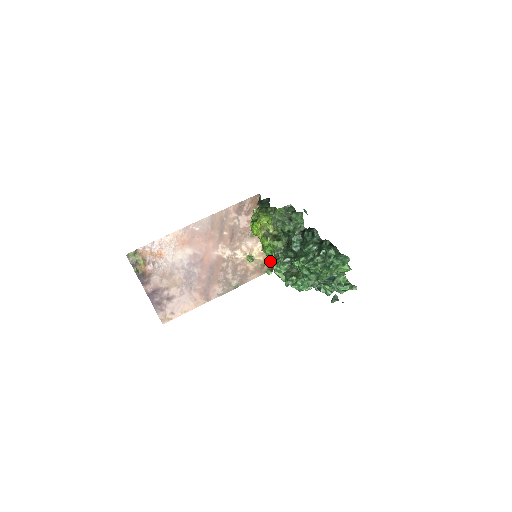
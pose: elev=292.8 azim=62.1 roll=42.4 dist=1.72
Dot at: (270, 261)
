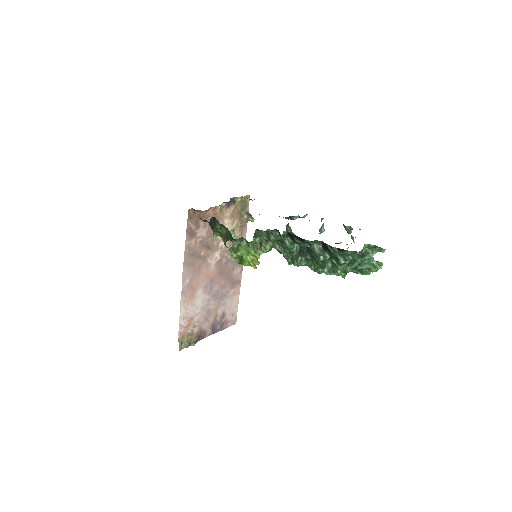
Dot at: (242, 213)
